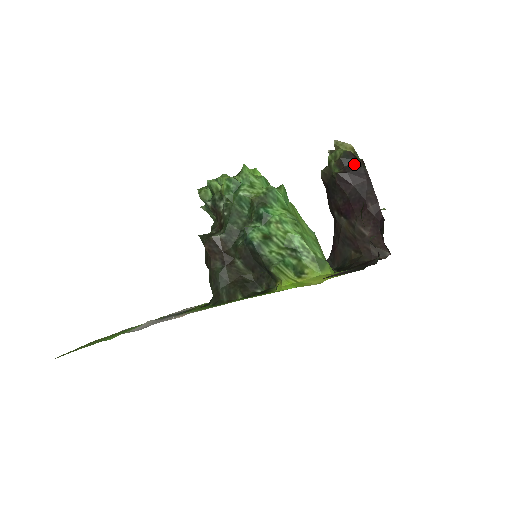
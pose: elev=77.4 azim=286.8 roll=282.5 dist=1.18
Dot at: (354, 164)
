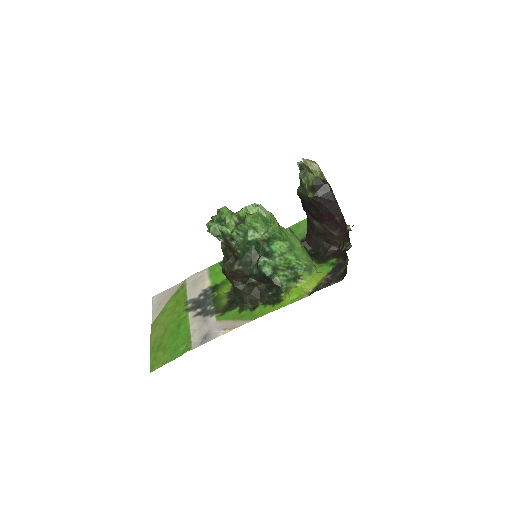
Dot at: (324, 189)
